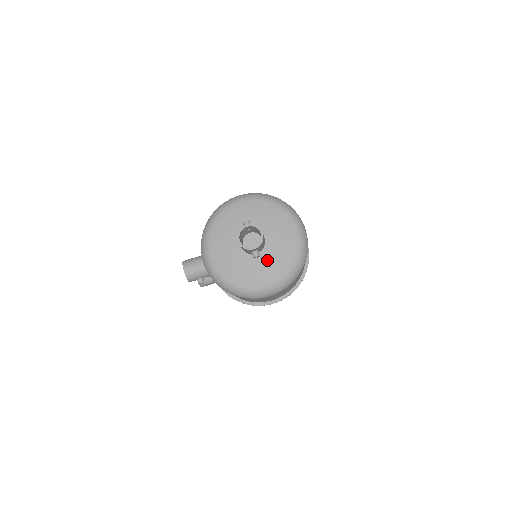
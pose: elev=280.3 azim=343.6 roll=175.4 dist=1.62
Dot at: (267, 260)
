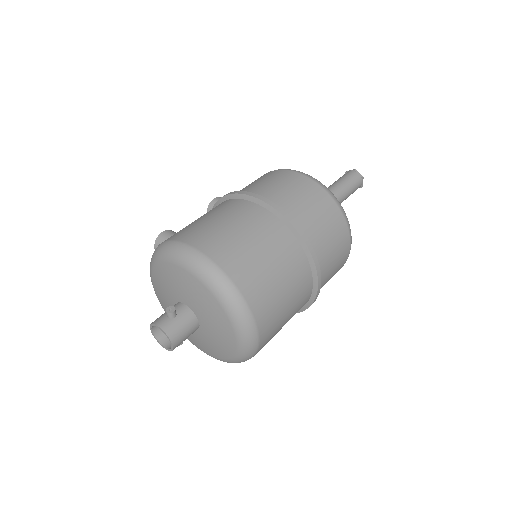
Dot at: (200, 339)
